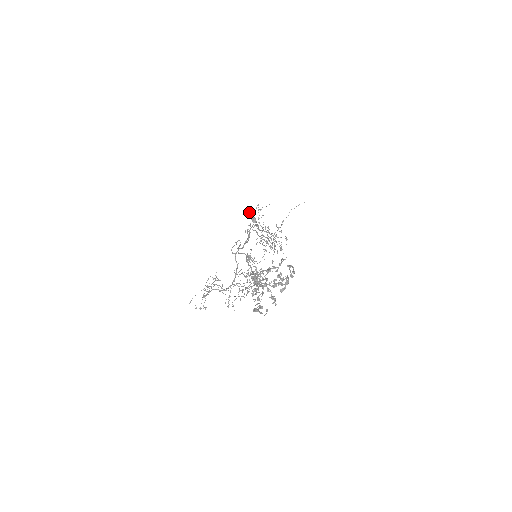
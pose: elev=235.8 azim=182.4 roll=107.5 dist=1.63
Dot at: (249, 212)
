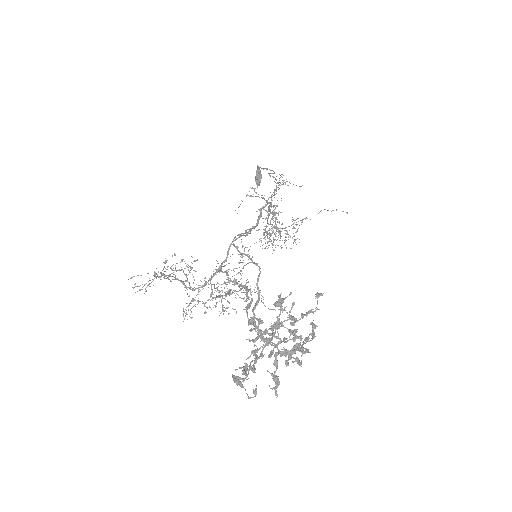
Dot at: occluded
